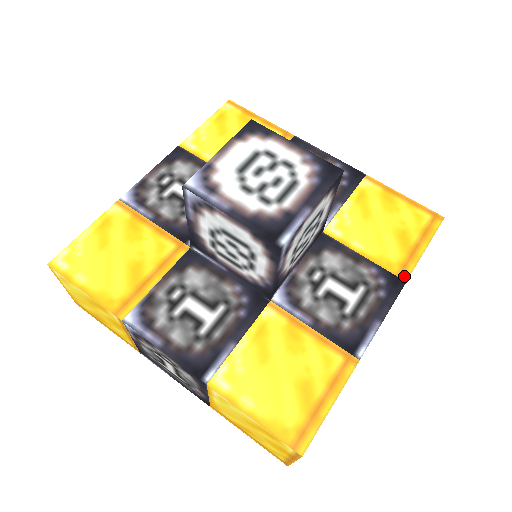
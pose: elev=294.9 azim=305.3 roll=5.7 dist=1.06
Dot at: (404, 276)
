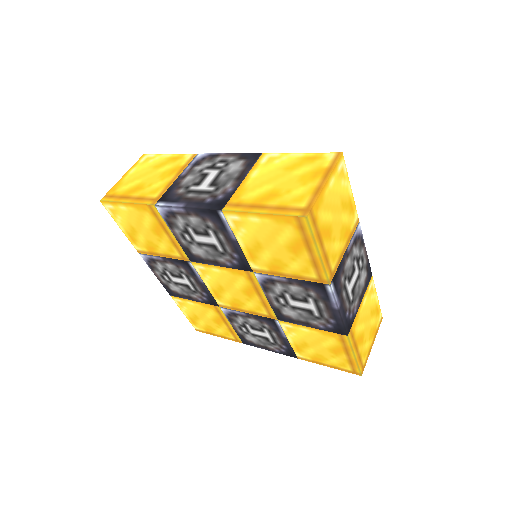
Dot at: occluded
